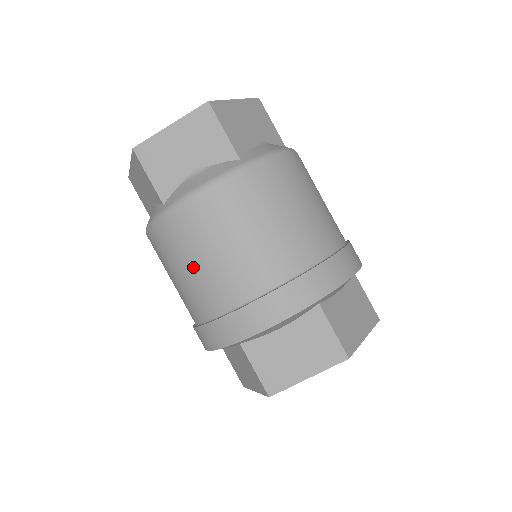
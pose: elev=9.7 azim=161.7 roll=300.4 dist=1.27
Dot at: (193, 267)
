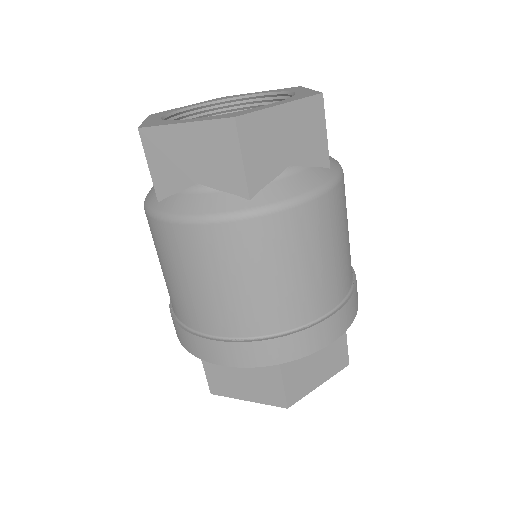
Dot at: (171, 276)
